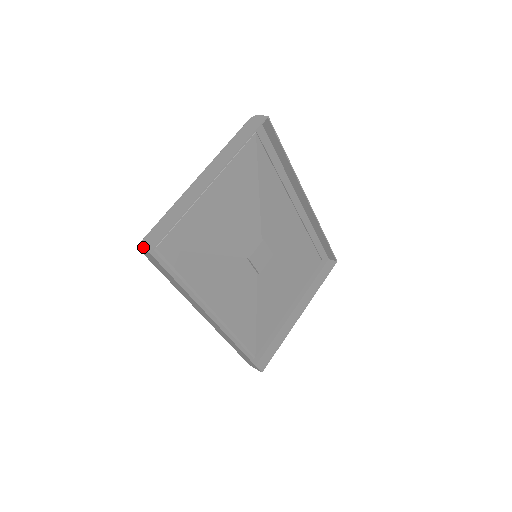
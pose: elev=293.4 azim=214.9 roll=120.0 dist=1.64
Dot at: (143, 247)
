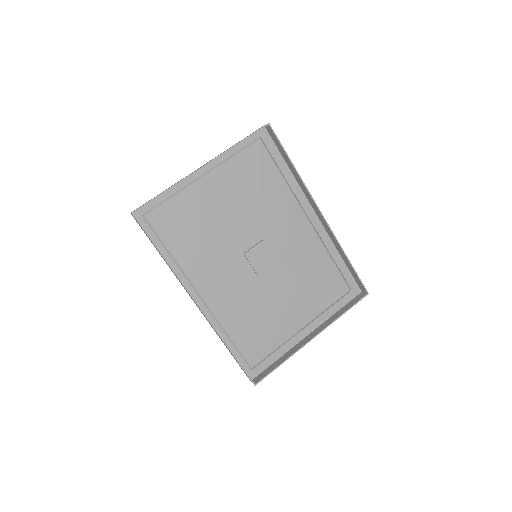
Dot at: occluded
